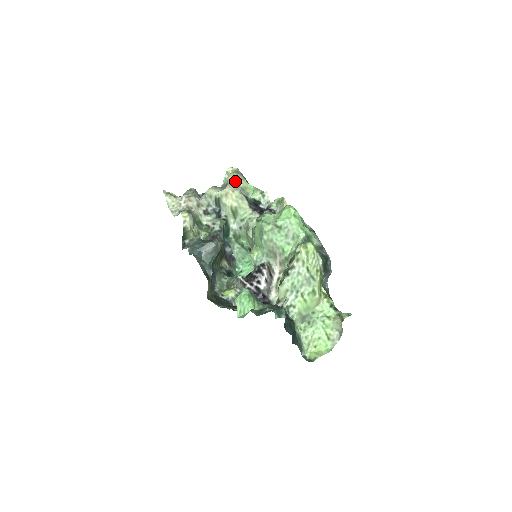
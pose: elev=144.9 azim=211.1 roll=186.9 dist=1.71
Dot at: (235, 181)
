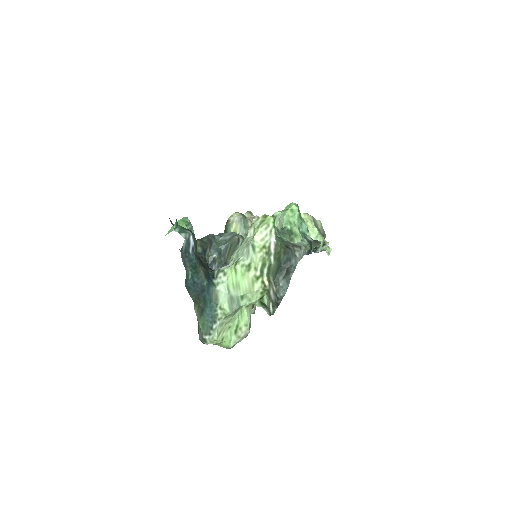
Dot at: (301, 216)
